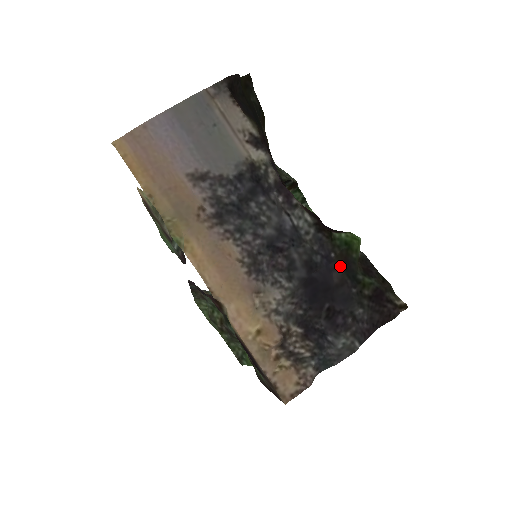
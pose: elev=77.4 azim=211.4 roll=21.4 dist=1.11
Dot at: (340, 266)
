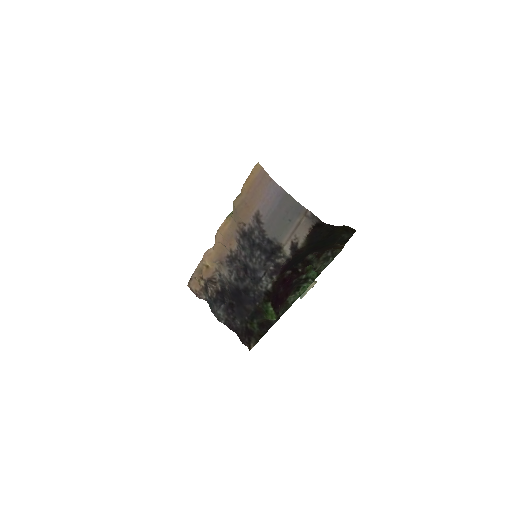
Dot at: (255, 308)
